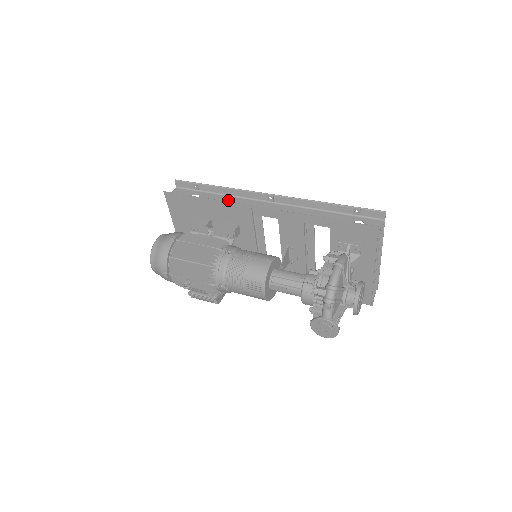
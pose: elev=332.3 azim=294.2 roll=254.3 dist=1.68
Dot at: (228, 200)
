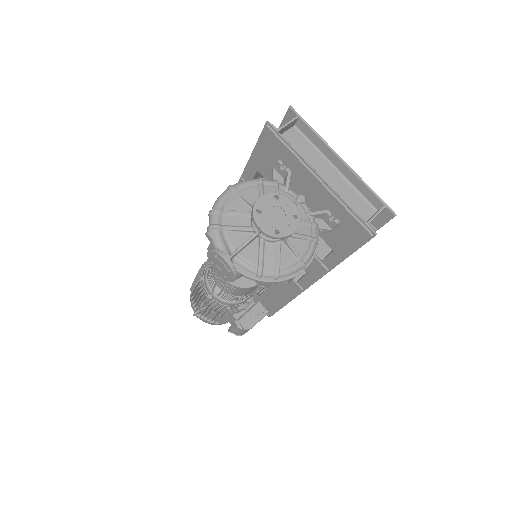
Dot at: occluded
